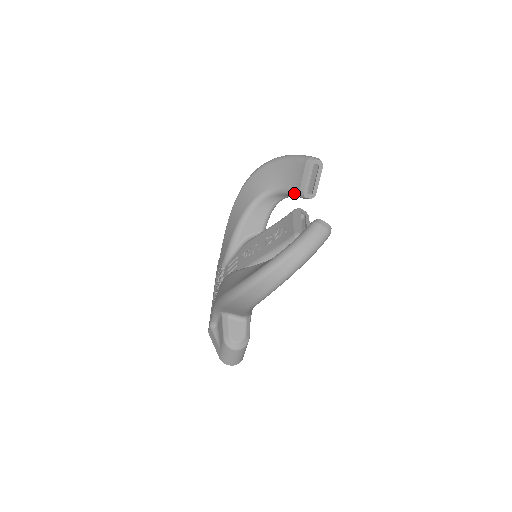
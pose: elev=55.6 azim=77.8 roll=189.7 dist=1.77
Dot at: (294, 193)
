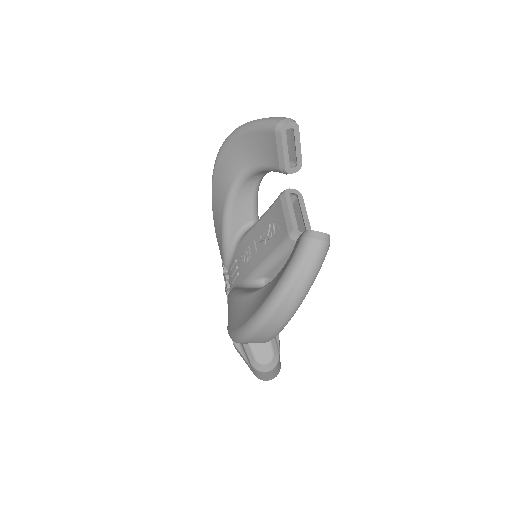
Dot at: (274, 170)
